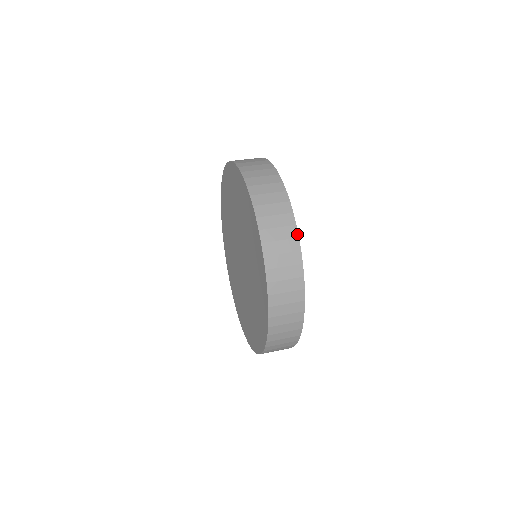
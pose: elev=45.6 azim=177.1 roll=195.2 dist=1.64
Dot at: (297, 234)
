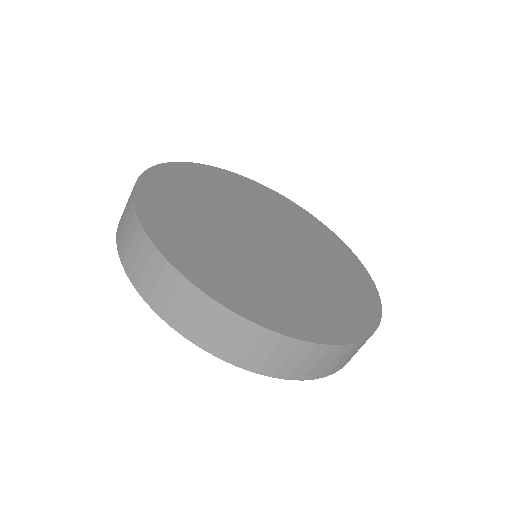
Dot at: (206, 296)
